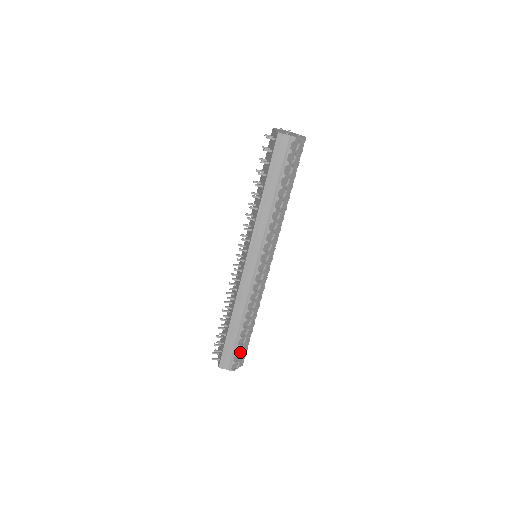
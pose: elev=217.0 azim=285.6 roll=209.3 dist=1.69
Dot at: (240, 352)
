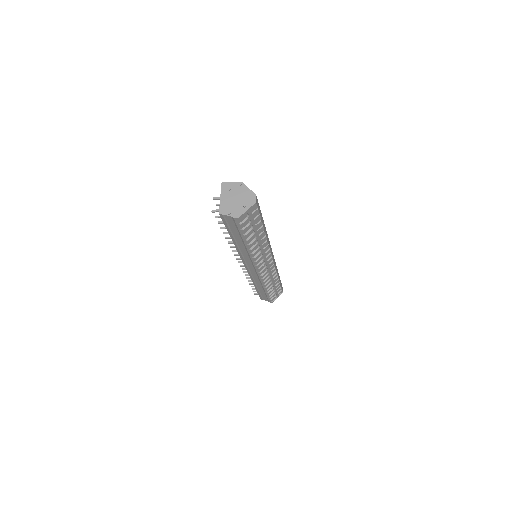
Dot at: (273, 295)
